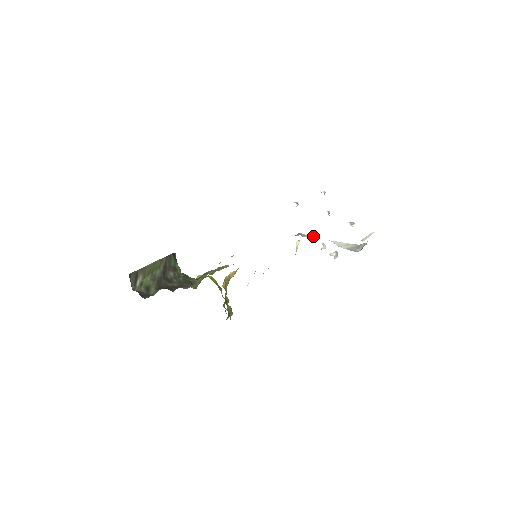
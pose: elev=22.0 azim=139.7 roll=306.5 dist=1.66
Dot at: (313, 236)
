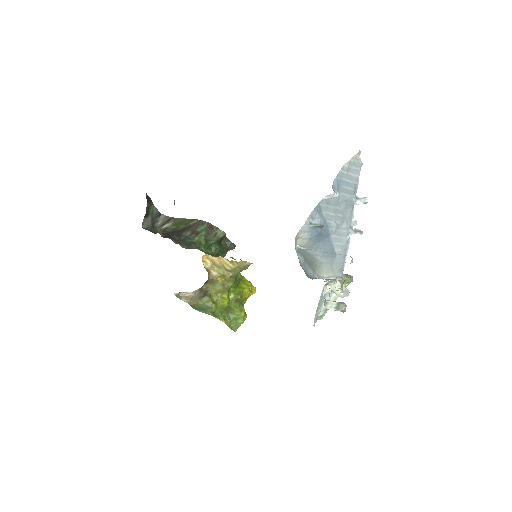
Dot at: occluded
